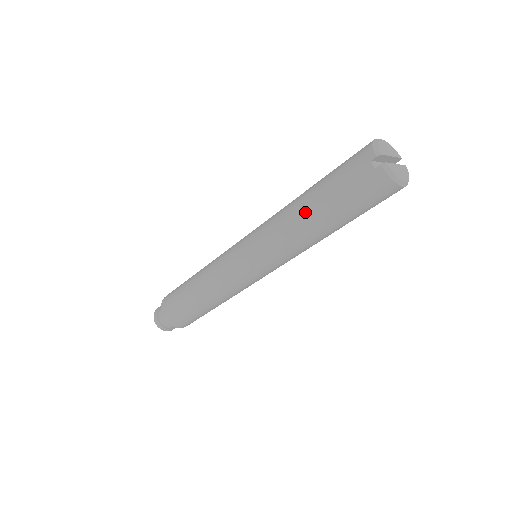
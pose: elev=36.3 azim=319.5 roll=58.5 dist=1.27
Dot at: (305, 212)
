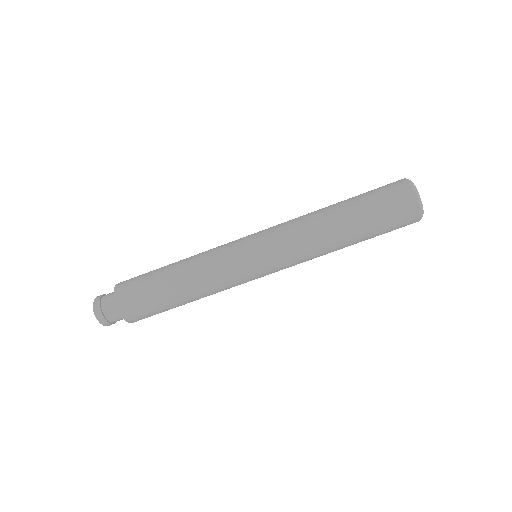
Dot at: occluded
